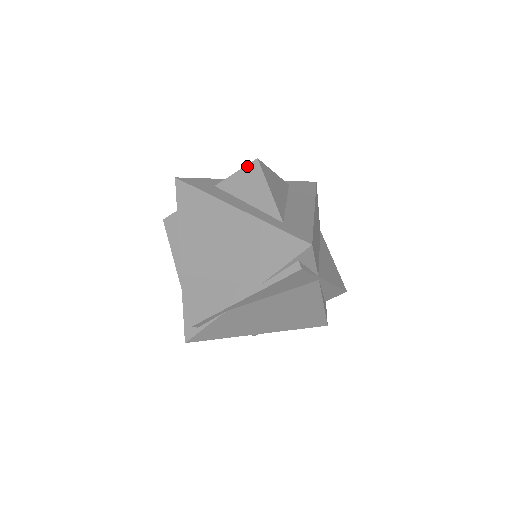
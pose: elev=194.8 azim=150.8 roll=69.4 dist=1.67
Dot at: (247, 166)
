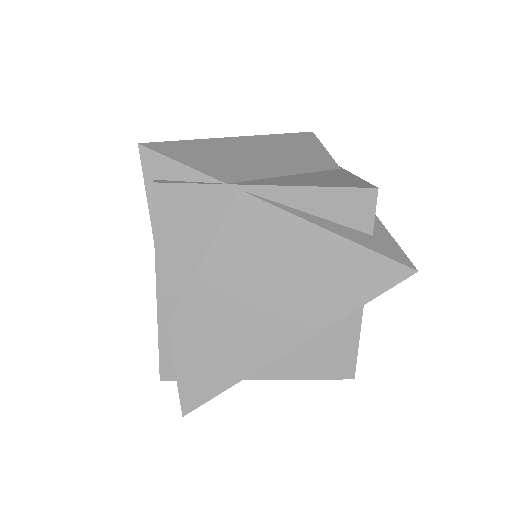
Dot at: occluded
